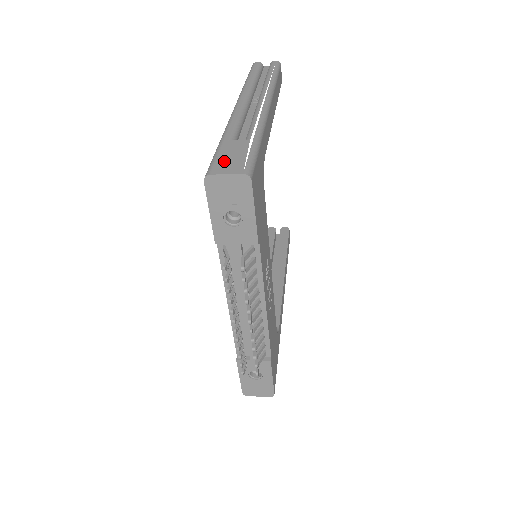
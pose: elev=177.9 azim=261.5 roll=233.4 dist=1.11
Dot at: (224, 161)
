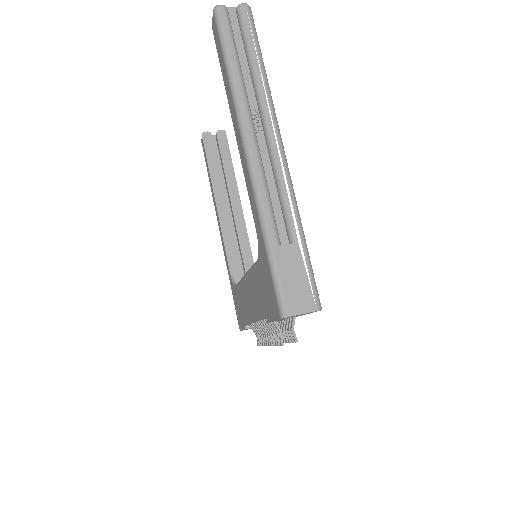
Dot at: (291, 290)
